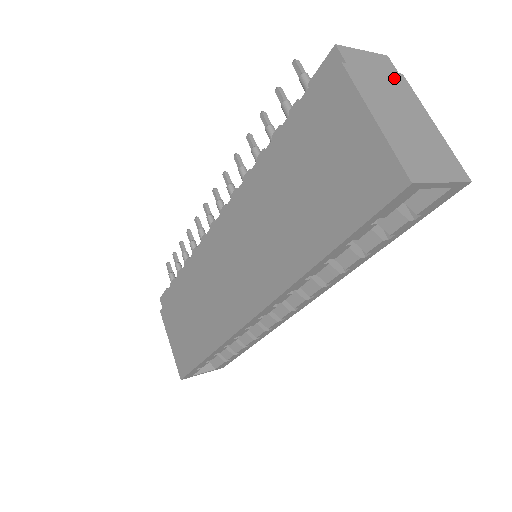
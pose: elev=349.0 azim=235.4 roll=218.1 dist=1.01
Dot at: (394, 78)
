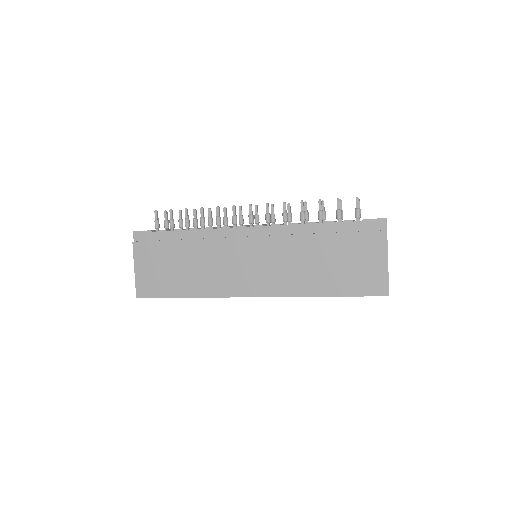
Dot at: occluded
